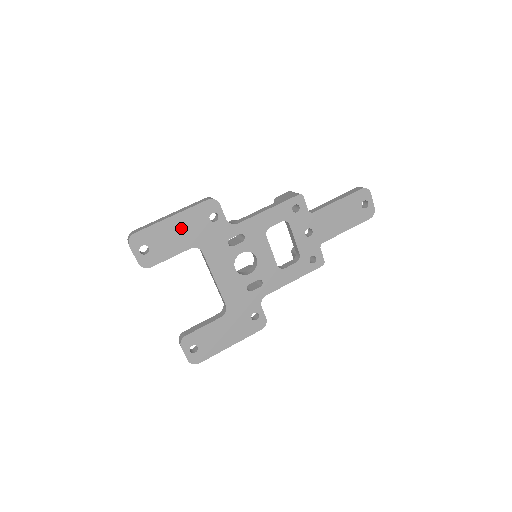
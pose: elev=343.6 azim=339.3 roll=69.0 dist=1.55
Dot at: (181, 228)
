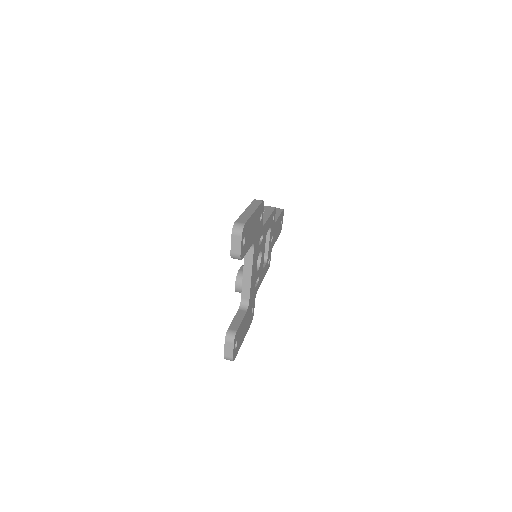
Dot at: (254, 224)
